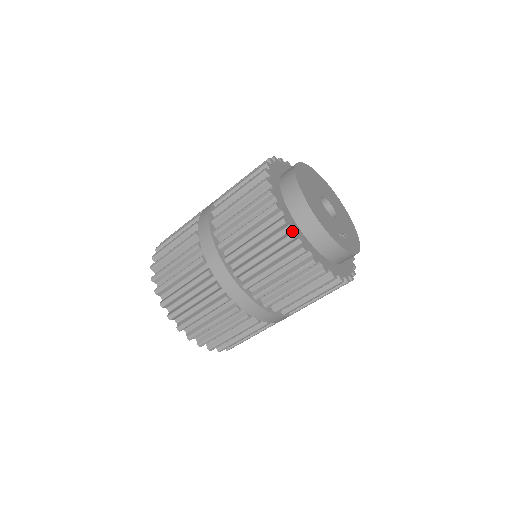
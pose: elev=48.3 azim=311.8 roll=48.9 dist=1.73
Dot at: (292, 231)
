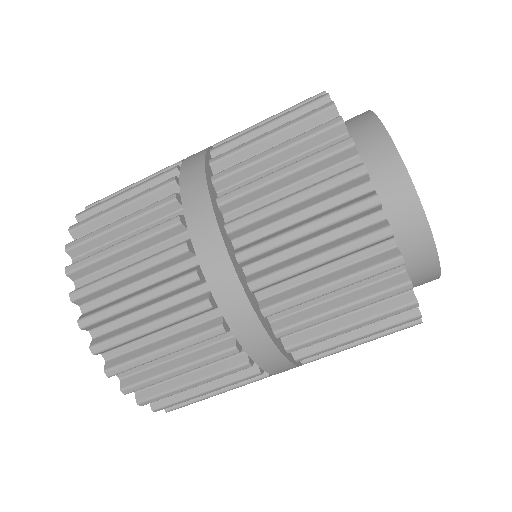
Dot at: (375, 191)
